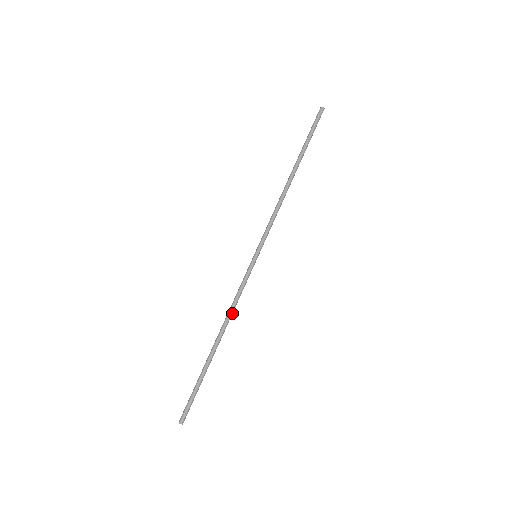
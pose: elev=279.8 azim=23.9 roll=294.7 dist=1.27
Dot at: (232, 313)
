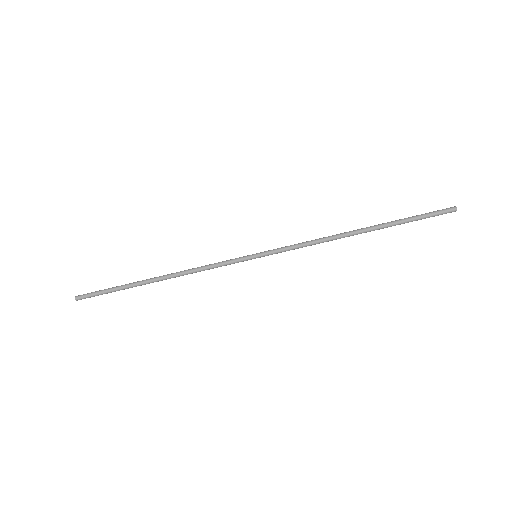
Dot at: (191, 273)
